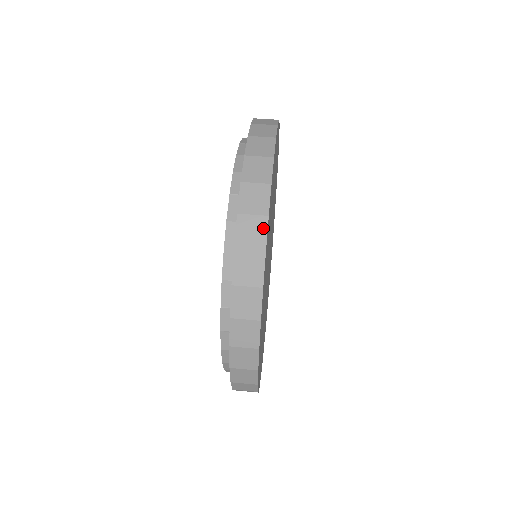
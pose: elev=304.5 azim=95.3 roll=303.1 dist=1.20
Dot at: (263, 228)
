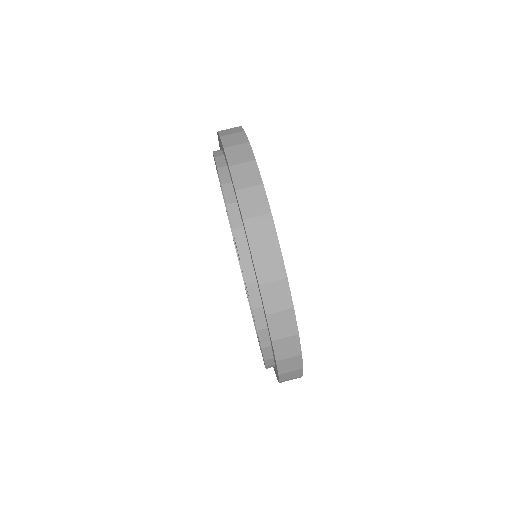
Dot at: (270, 225)
